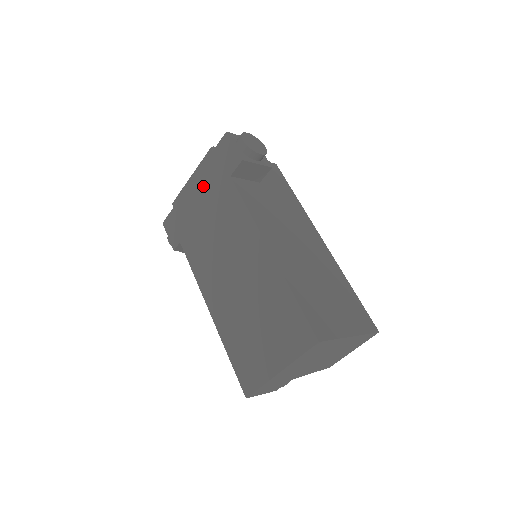
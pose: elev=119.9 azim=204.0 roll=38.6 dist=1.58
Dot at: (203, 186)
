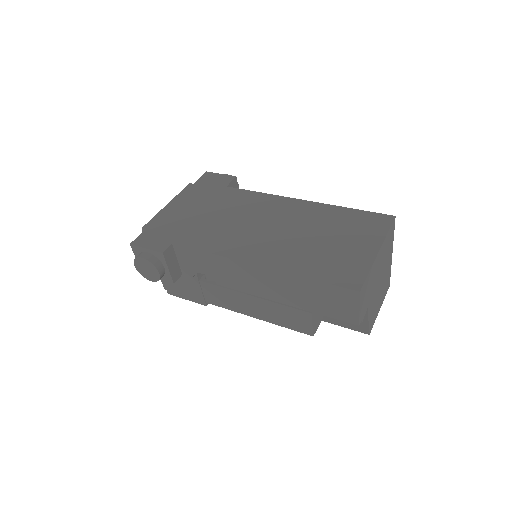
Dot at: (192, 201)
